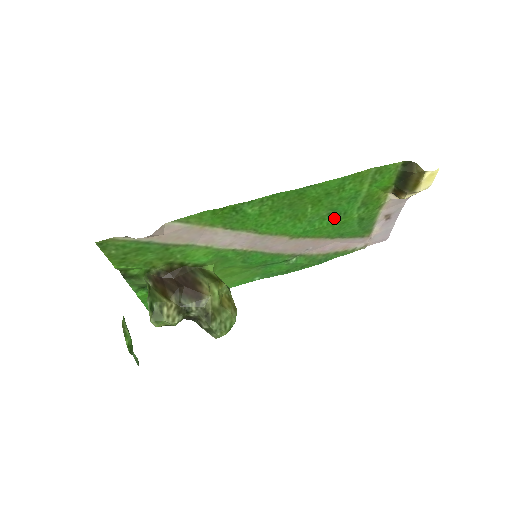
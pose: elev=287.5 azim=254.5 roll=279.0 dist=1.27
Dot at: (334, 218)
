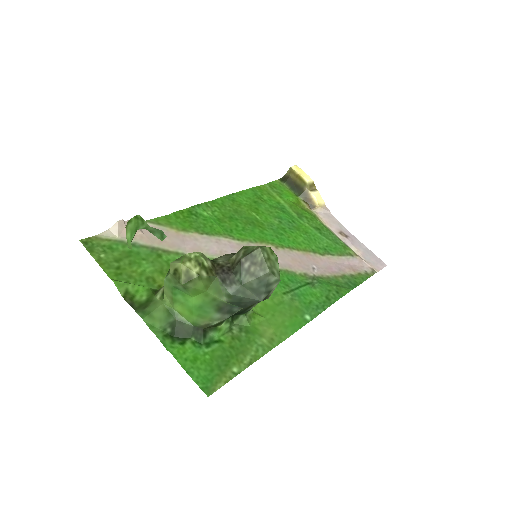
Dot at: (291, 228)
